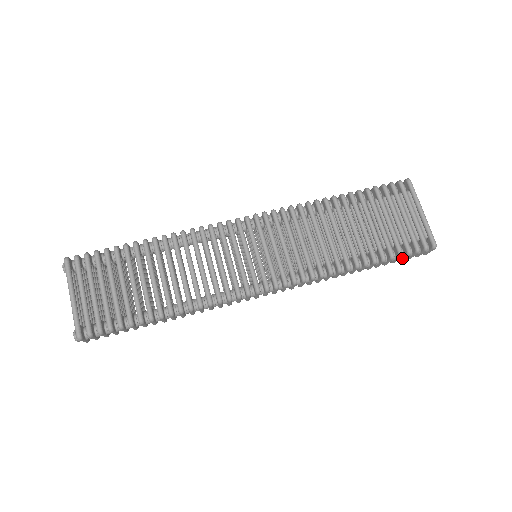
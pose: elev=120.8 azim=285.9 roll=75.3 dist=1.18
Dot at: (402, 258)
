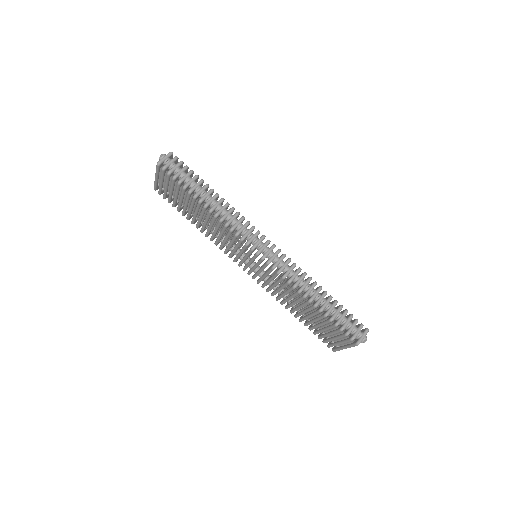
Dot at: occluded
